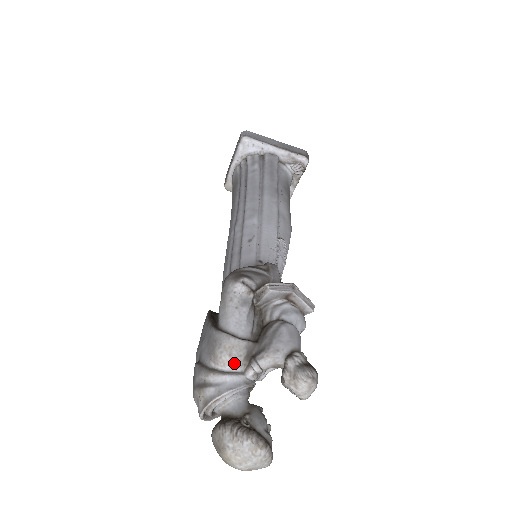
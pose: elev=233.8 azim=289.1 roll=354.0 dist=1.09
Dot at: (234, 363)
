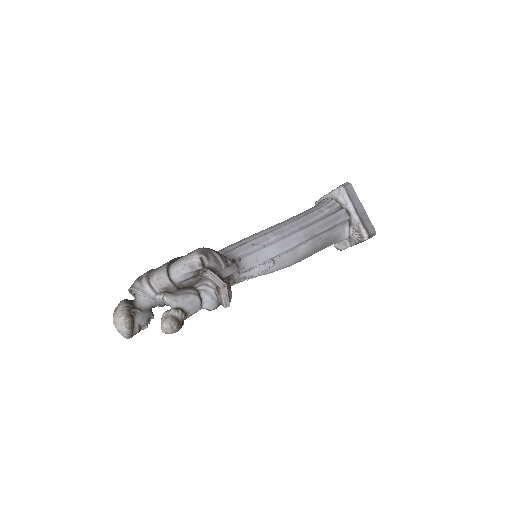
Dot at: (156, 285)
